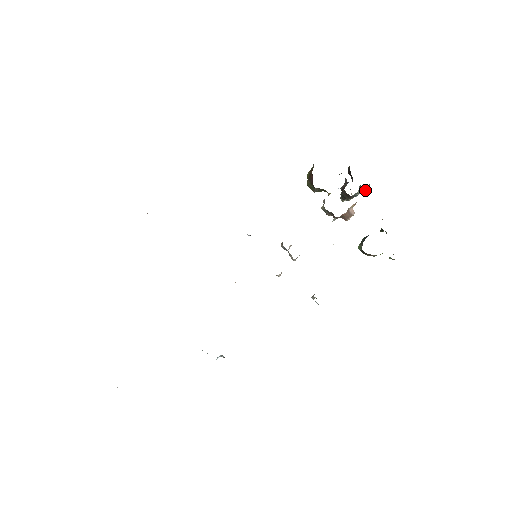
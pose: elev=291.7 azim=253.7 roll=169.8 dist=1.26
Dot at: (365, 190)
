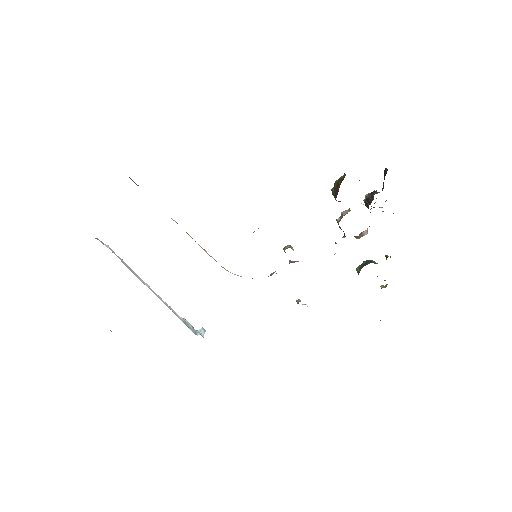
Dot at: occluded
